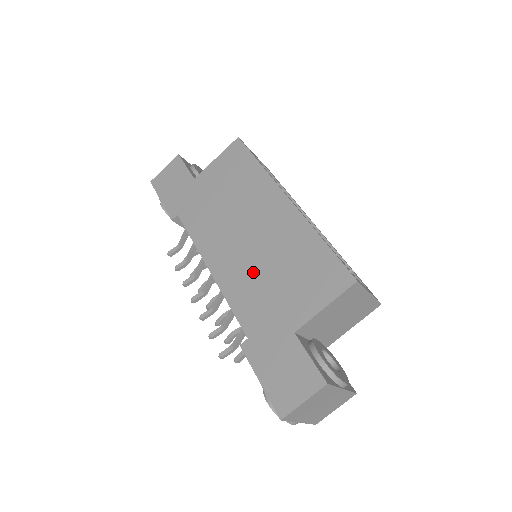
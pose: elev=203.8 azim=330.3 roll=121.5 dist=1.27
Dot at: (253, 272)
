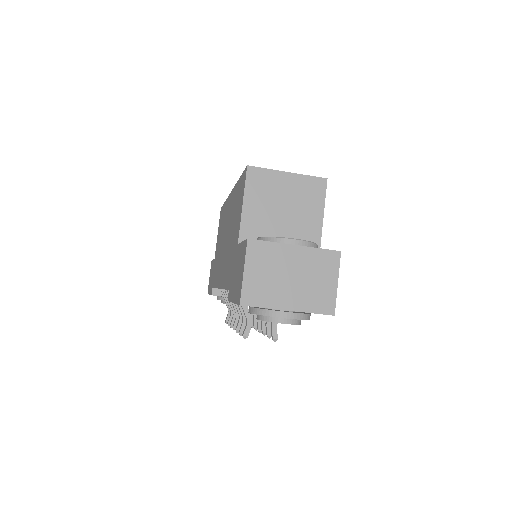
Dot at: (227, 252)
